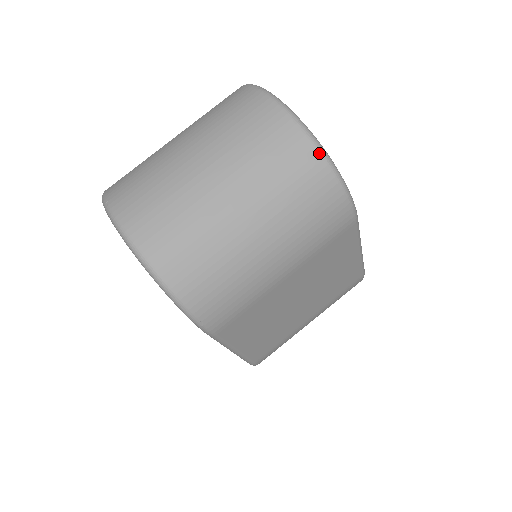
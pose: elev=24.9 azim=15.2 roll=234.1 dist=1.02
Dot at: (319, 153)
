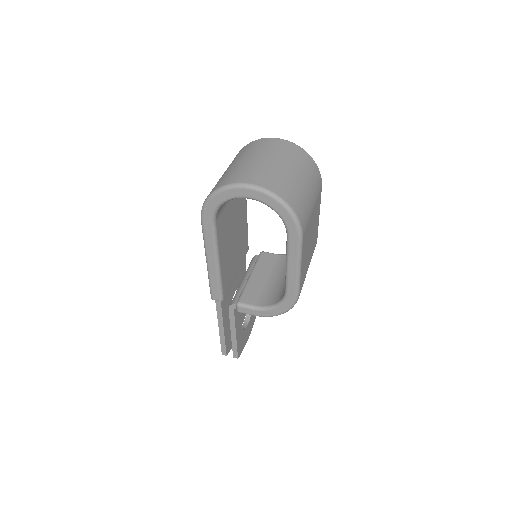
Dot at: (305, 151)
